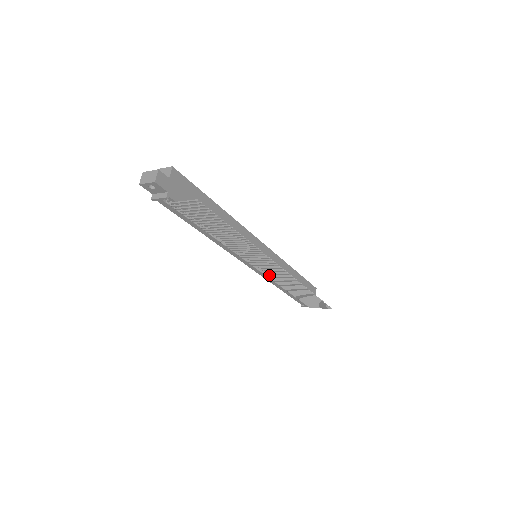
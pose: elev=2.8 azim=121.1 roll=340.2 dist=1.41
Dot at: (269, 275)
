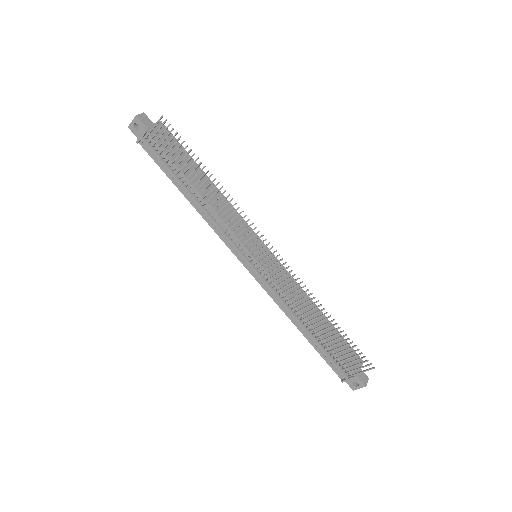
Dot at: (269, 278)
